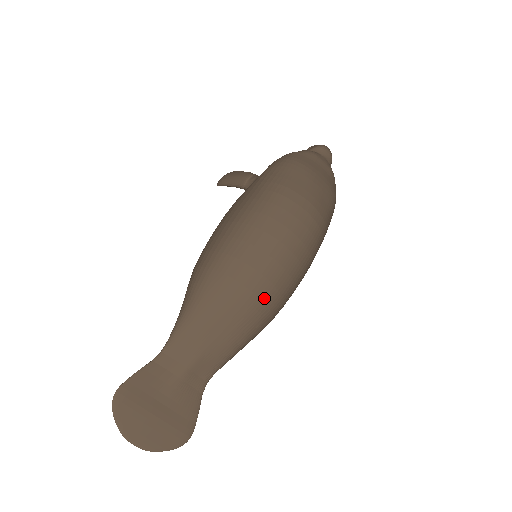
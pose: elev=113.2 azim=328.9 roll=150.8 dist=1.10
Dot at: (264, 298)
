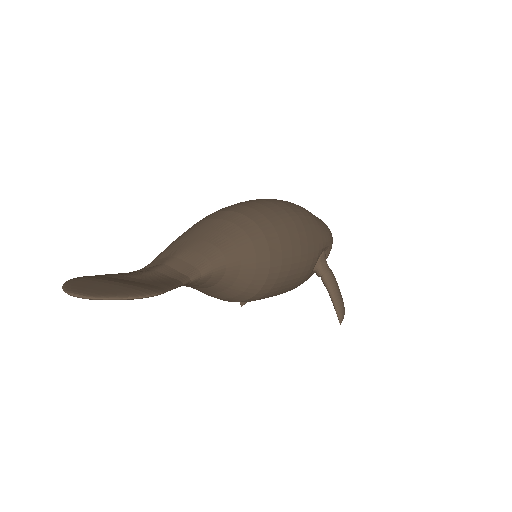
Dot at: (243, 213)
